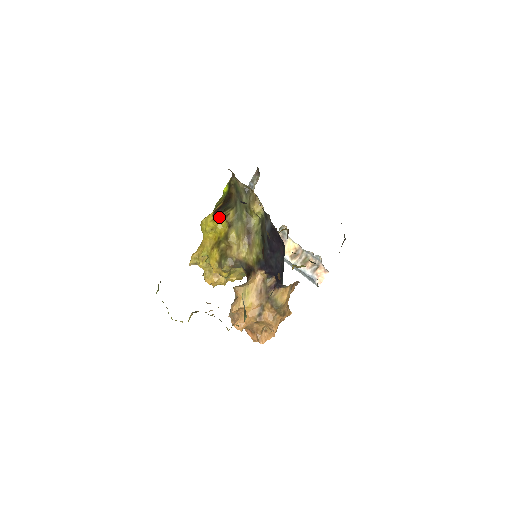
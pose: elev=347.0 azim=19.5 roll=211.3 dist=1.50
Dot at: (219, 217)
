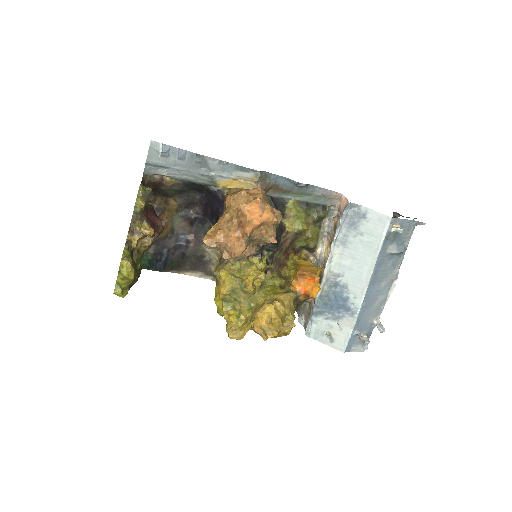
Dot at: occluded
